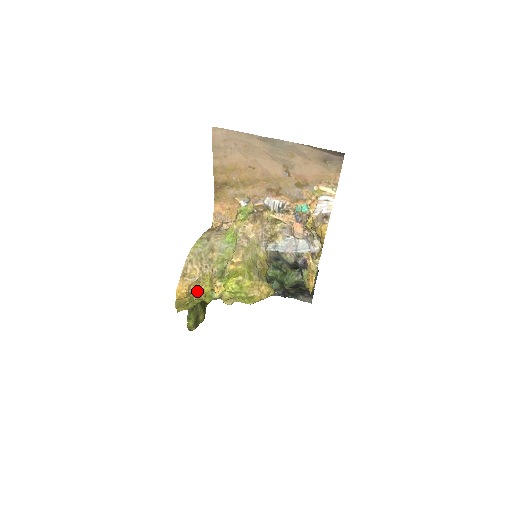
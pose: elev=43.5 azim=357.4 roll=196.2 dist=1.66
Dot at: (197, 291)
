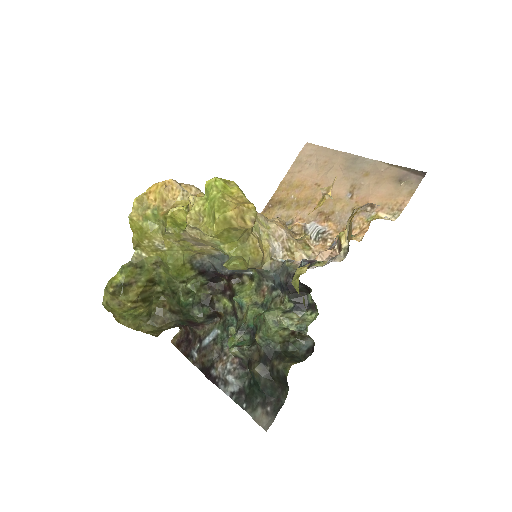
Dot at: (170, 208)
